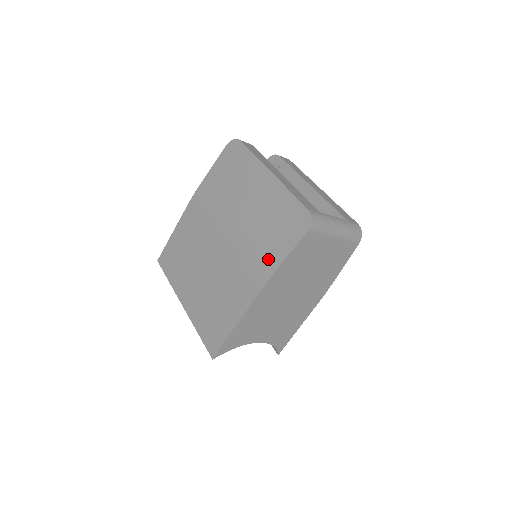
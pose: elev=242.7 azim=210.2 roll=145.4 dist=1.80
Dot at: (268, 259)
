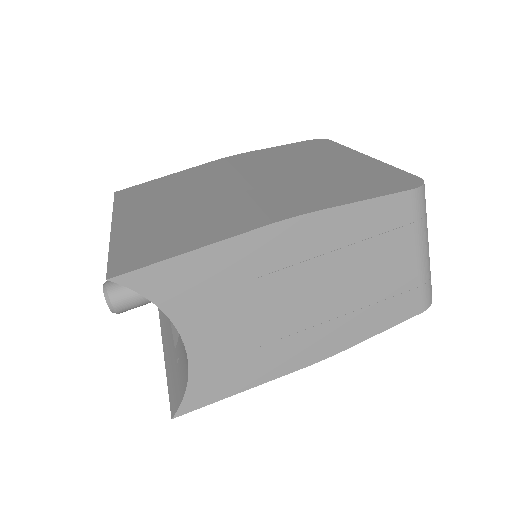
Dot at: (324, 198)
